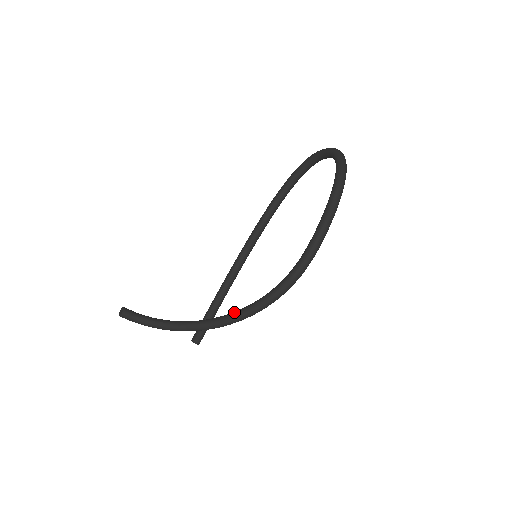
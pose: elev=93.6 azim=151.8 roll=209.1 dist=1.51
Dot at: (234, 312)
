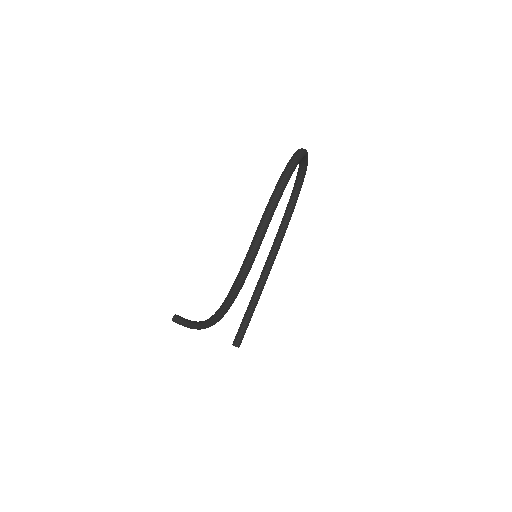
Dot at: occluded
